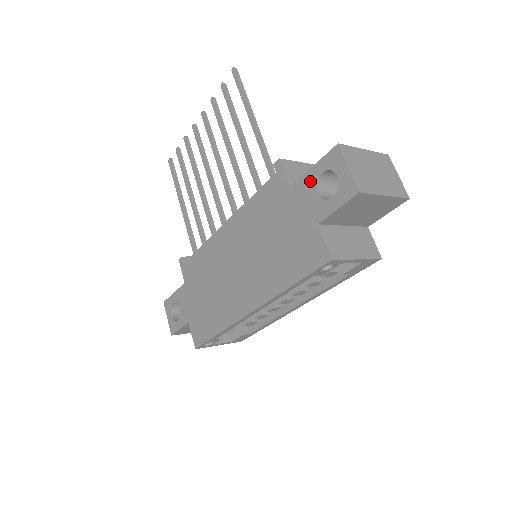
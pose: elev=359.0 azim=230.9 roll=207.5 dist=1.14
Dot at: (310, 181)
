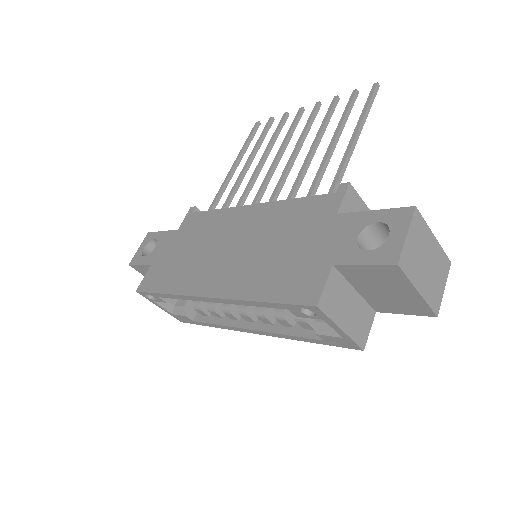
Dot at: (360, 221)
